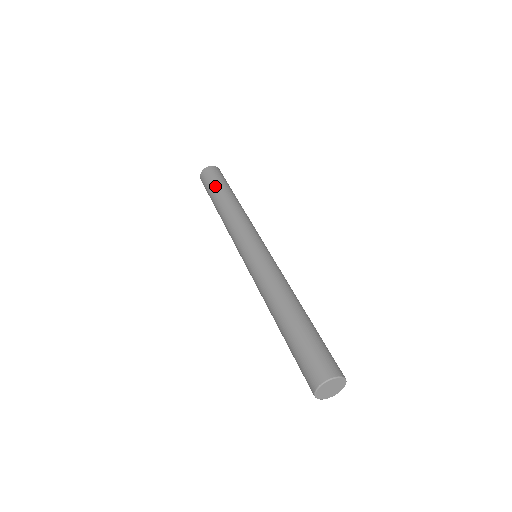
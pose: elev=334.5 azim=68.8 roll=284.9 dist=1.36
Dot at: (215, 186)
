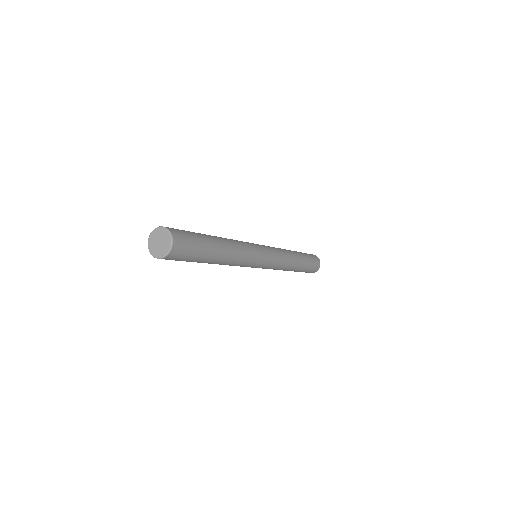
Dot at: occluded
